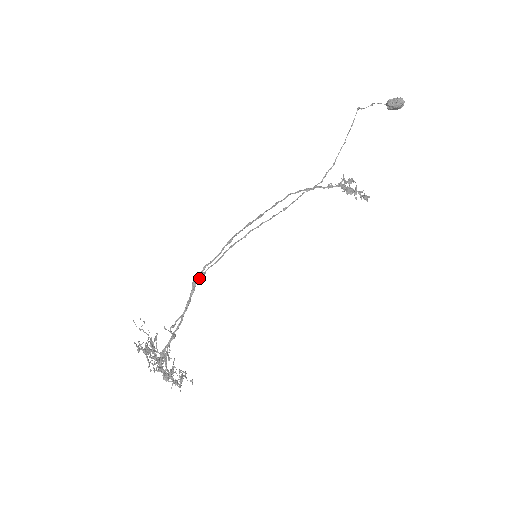
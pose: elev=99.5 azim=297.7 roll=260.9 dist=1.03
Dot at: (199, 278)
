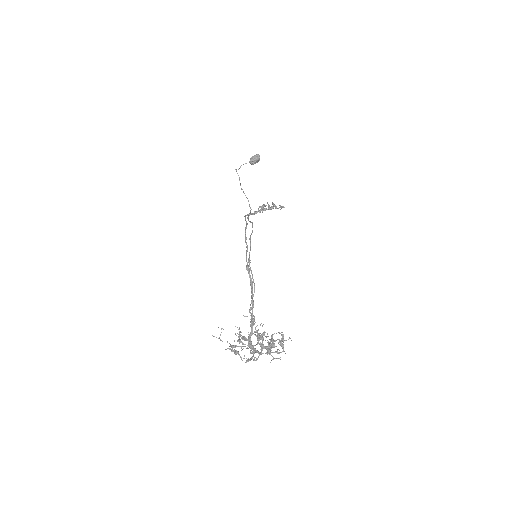
Dot at: (249, 262)
